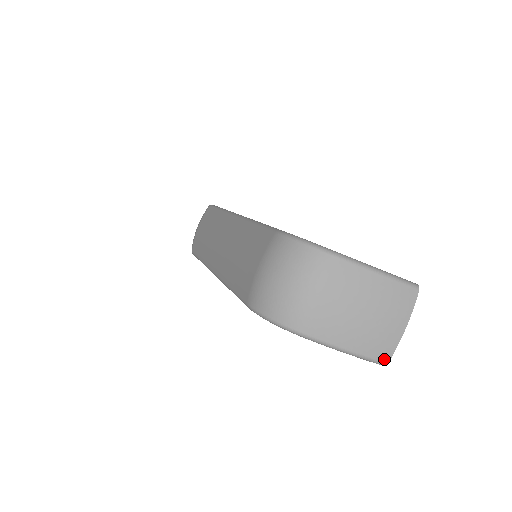
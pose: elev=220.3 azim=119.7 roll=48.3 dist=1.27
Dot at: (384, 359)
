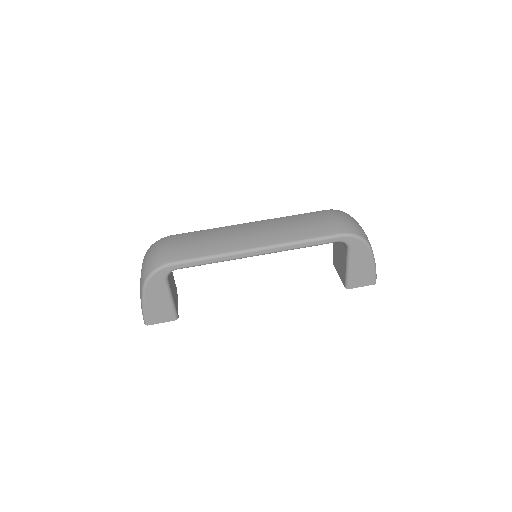
Dot at: occluded
